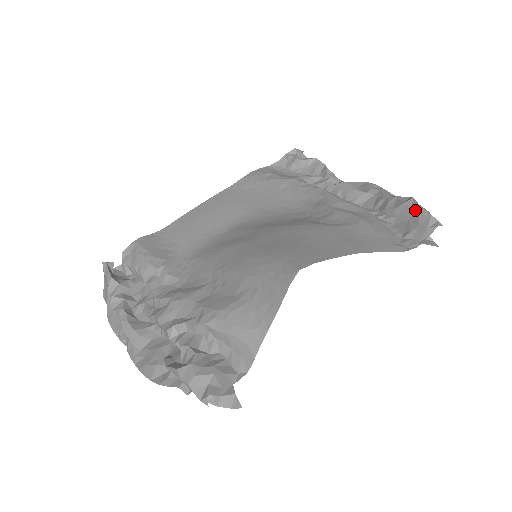
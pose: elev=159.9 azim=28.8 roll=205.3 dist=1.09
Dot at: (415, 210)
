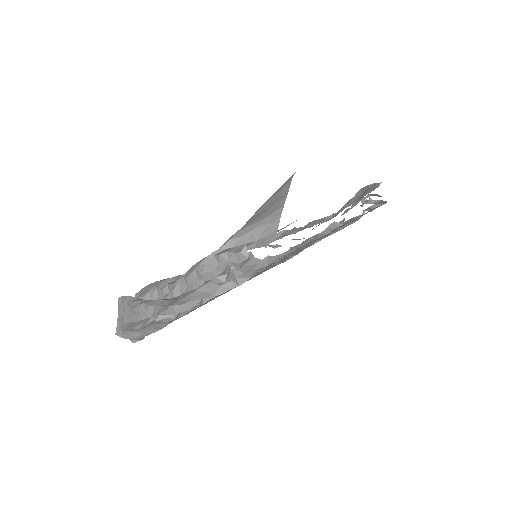
Dot at: (365, 189)
